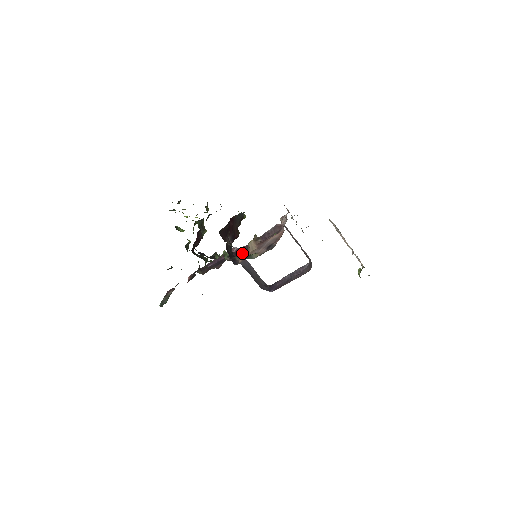
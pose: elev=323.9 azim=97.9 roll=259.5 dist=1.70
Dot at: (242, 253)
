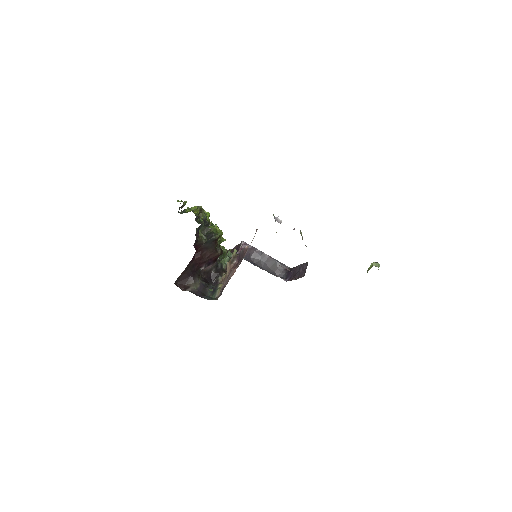
Dot at: occluded
